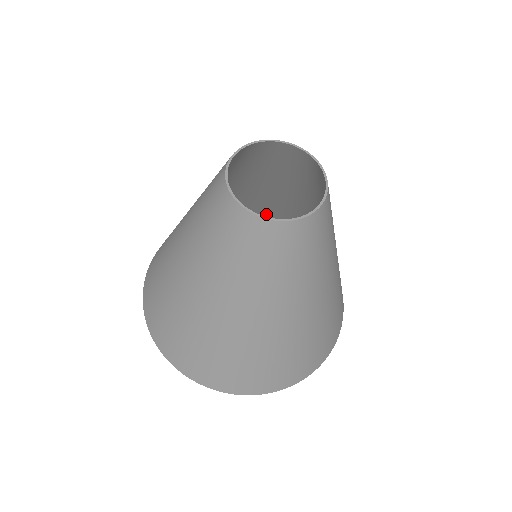
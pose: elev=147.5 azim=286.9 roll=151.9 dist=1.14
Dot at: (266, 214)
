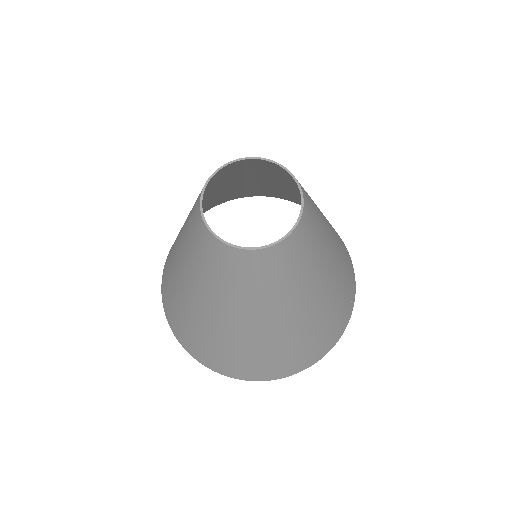
Dot at: (299, 204)
